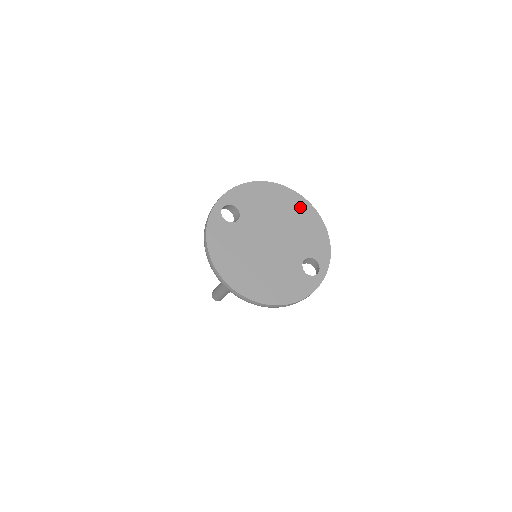
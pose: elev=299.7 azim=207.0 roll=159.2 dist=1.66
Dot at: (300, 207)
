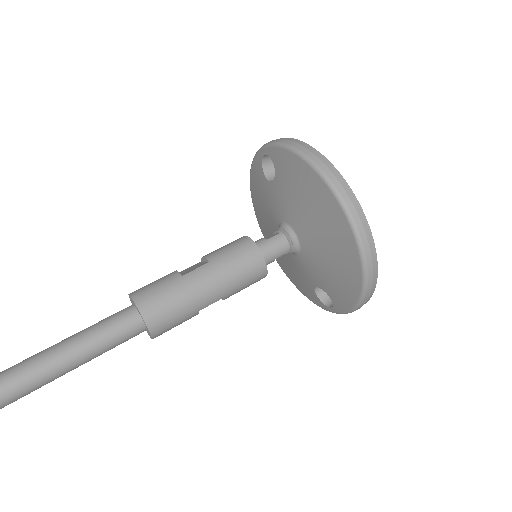
Dot at: occluded
